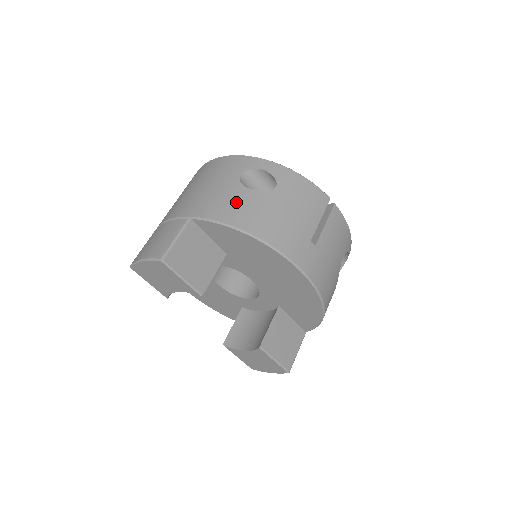
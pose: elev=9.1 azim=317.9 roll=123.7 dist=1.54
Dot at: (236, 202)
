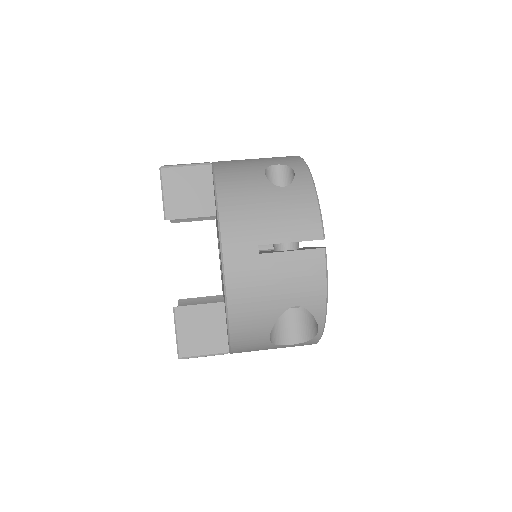
Dot at: (243, 172)
